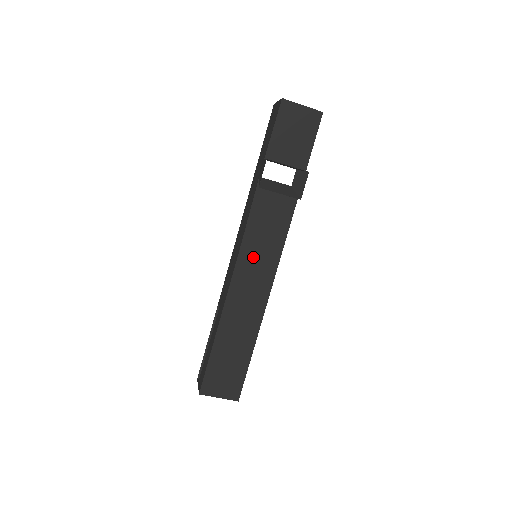
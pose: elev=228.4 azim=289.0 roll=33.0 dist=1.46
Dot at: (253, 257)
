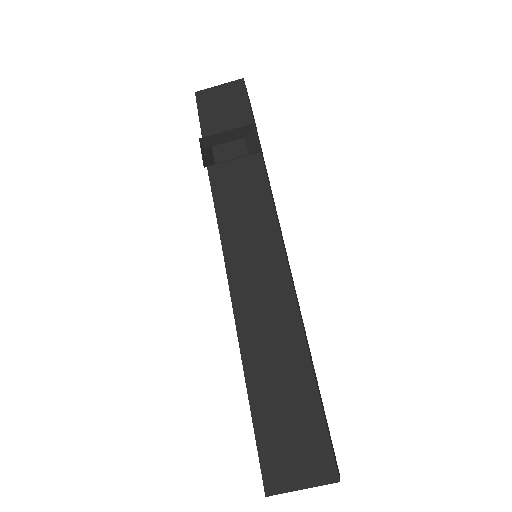
Dot at: (244, 250)
